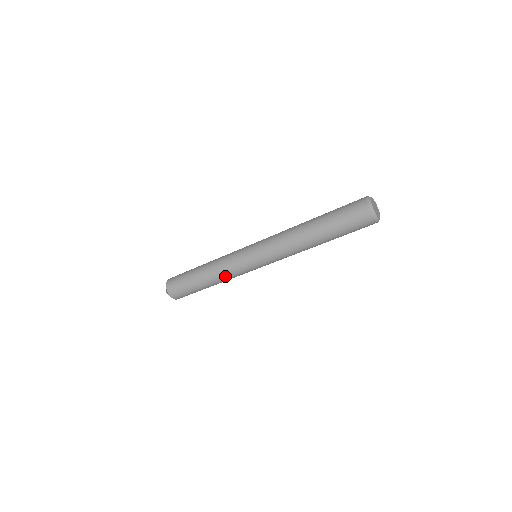
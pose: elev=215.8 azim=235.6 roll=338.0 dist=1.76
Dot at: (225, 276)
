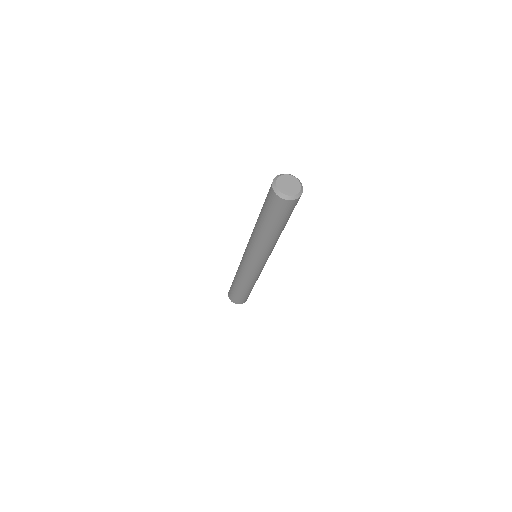
Dot at: (254, 280)
